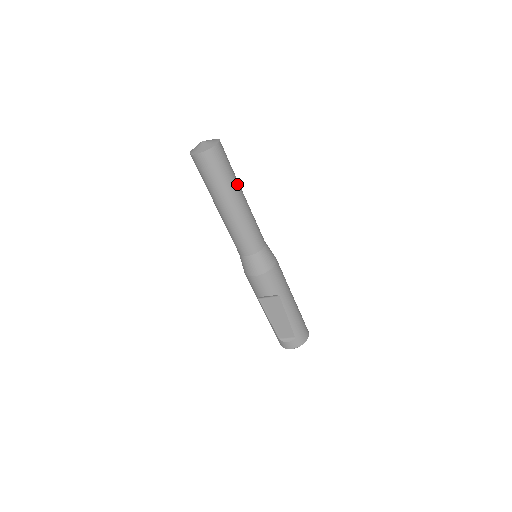
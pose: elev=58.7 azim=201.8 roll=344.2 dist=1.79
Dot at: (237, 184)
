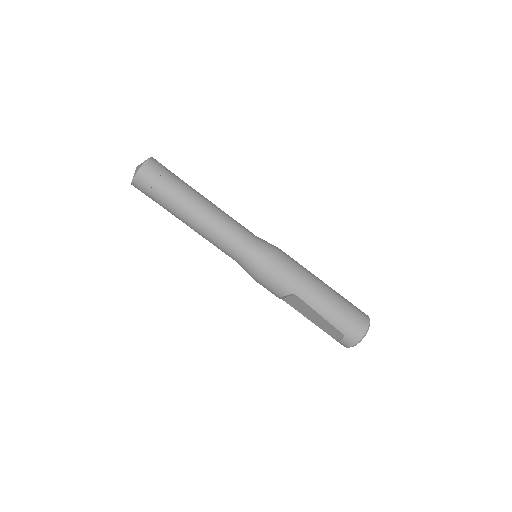
Dot at: (186, 194)
